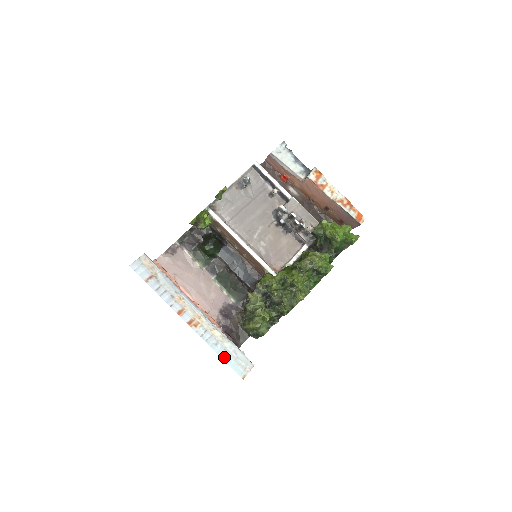
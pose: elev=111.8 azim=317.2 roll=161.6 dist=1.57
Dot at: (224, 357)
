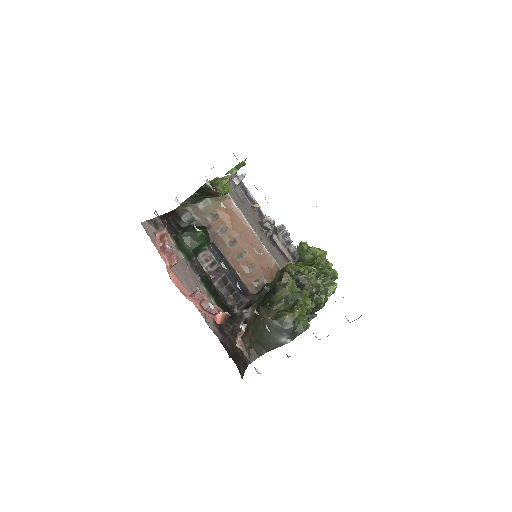
Dot at: occluded
